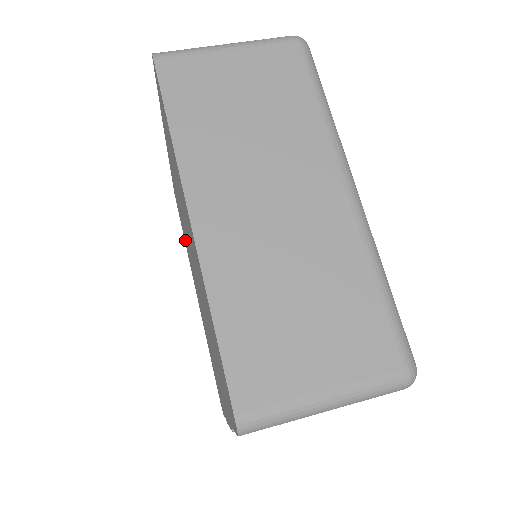
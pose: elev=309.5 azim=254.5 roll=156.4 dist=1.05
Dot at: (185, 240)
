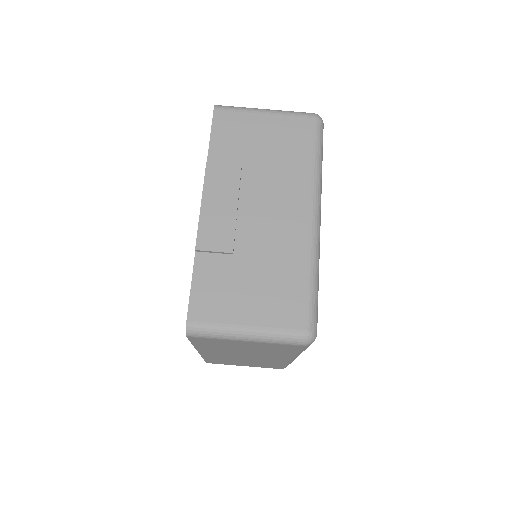
Dot at: occluded
